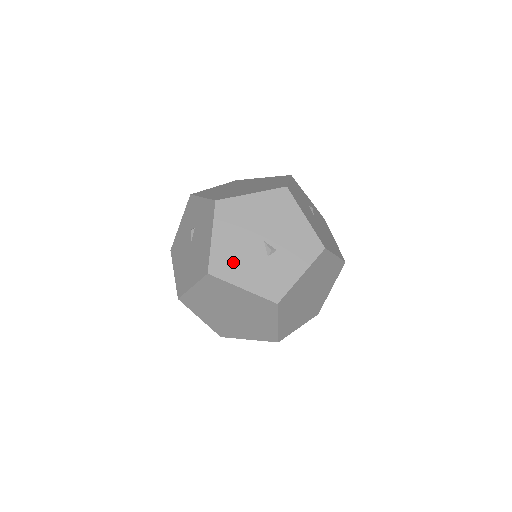
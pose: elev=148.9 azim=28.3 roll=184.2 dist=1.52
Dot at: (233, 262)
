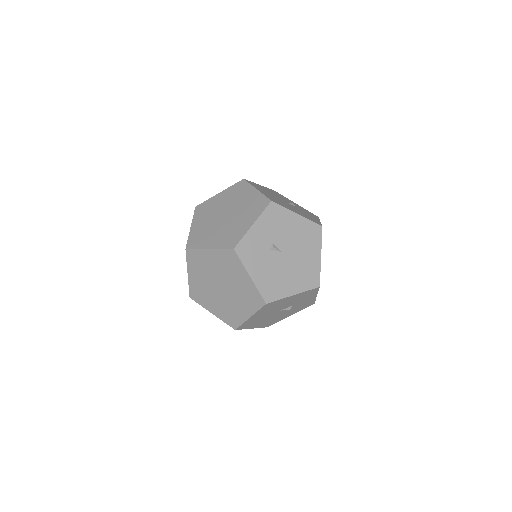
Dot at: (275, 320)
